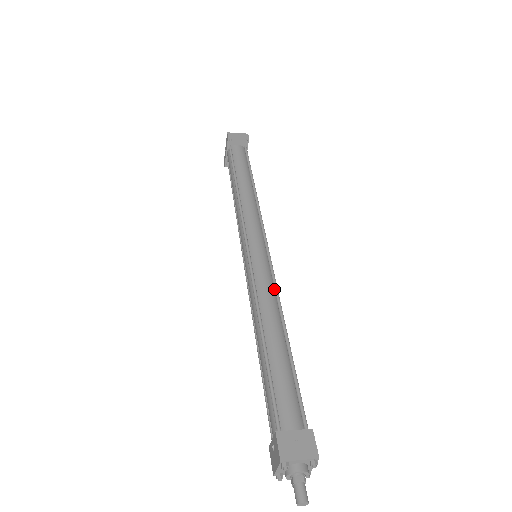
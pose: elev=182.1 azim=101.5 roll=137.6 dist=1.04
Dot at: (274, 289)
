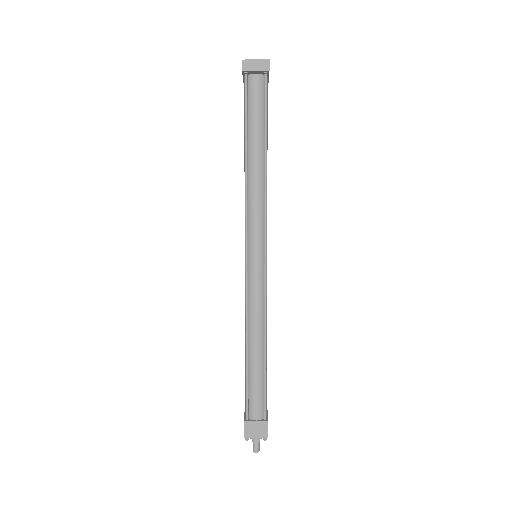
Dot at: (263, 305)
